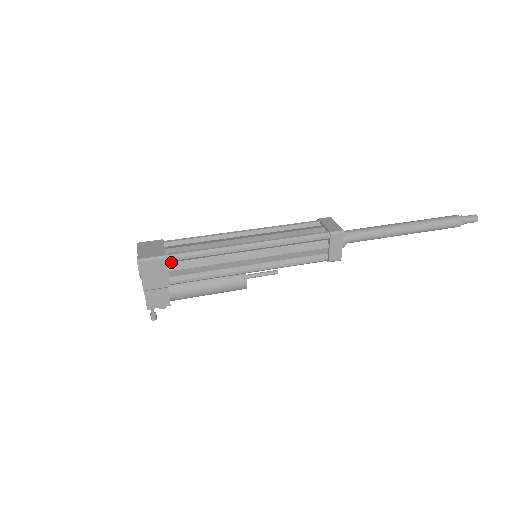
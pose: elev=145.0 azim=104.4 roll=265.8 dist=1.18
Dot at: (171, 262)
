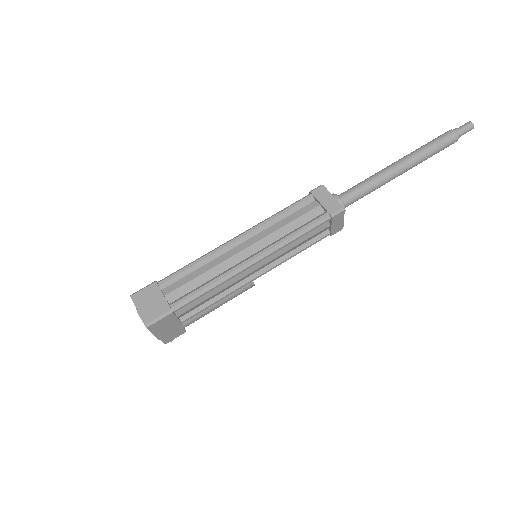
Dot at: (177, 309)
